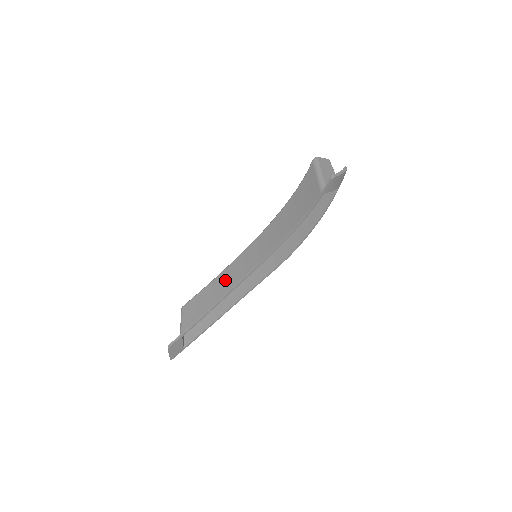
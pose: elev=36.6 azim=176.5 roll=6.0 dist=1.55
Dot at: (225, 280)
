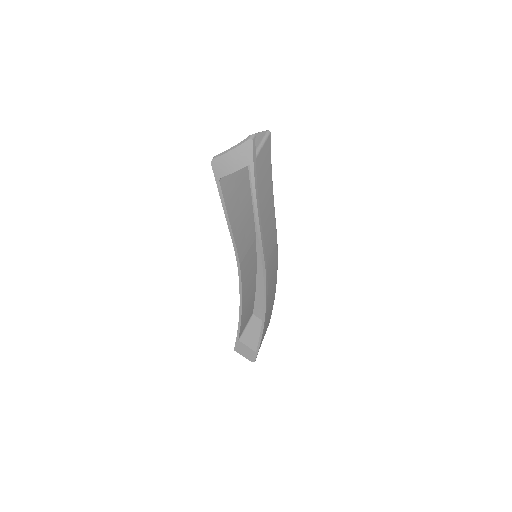
Dot at: occluded
